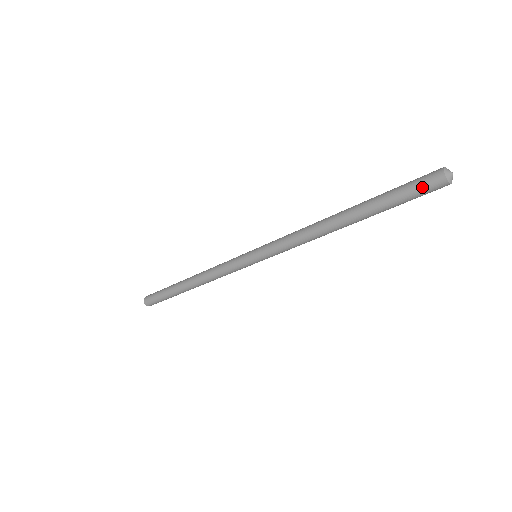
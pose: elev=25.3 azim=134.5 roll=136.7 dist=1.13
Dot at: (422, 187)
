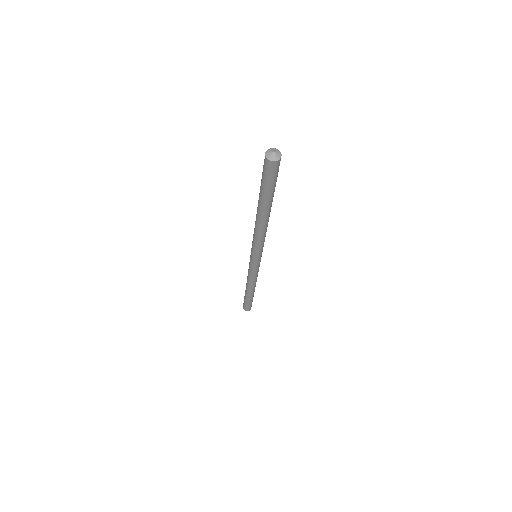
Dot at: (263, 168)
